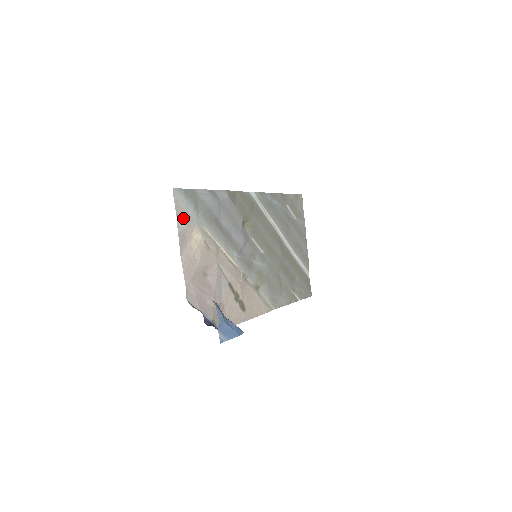
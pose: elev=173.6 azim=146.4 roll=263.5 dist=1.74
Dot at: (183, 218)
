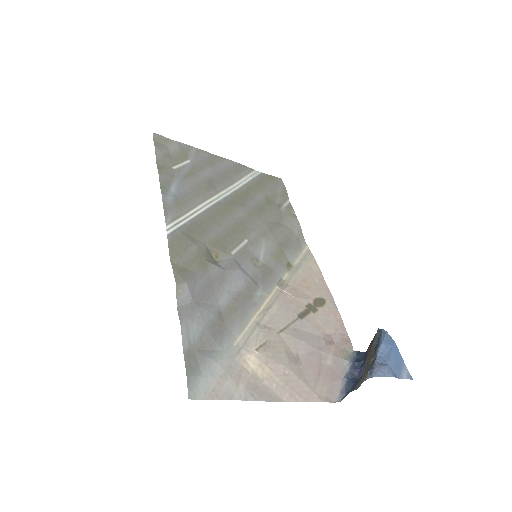
Dot at: (231, 386)
